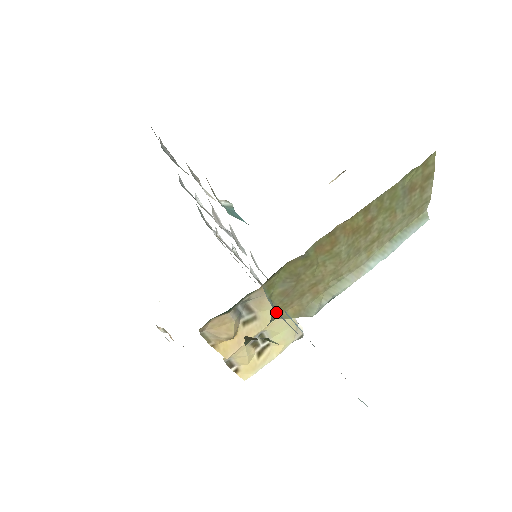
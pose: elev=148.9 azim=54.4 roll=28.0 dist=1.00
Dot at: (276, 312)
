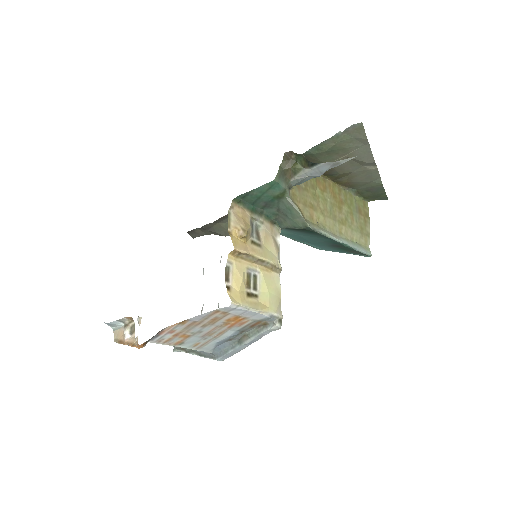
Dot at: (291, 195)
